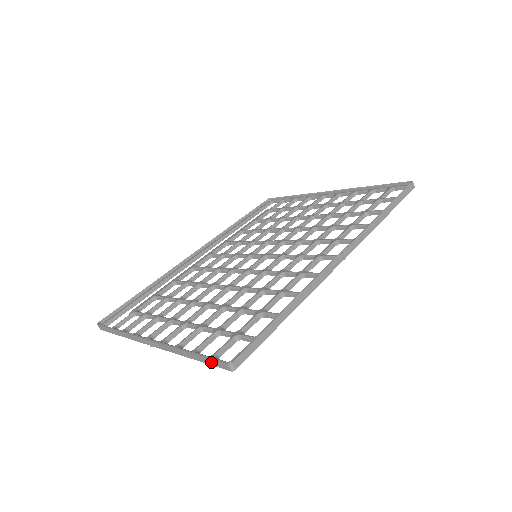
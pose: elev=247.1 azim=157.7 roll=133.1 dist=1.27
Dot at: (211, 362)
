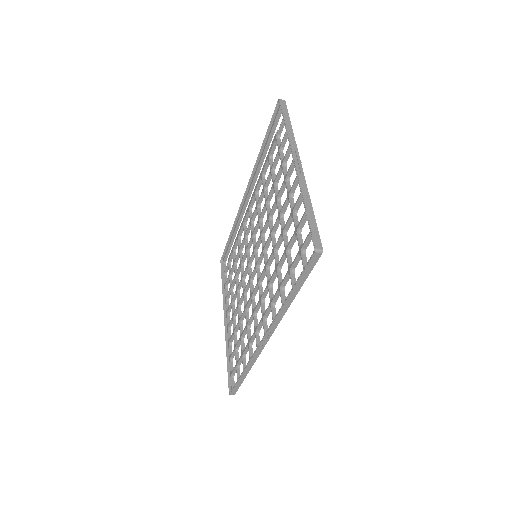
Dot at: (231, 378)
